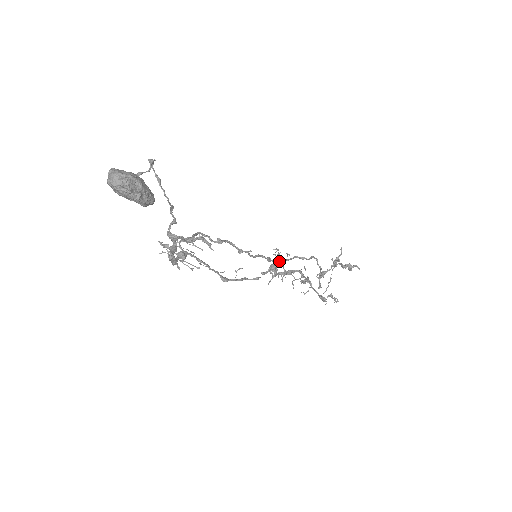
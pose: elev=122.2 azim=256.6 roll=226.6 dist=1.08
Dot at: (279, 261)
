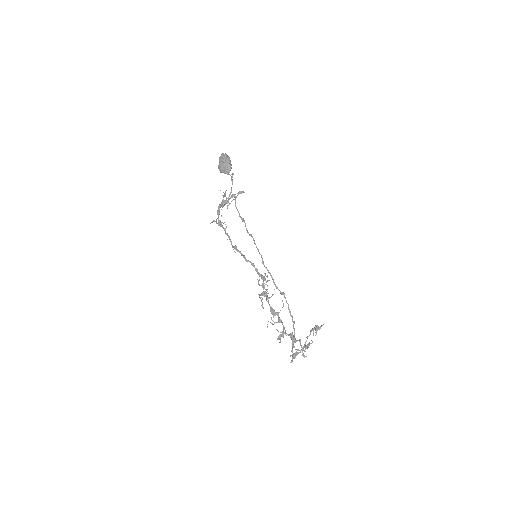
Dot at: (268, 270)
